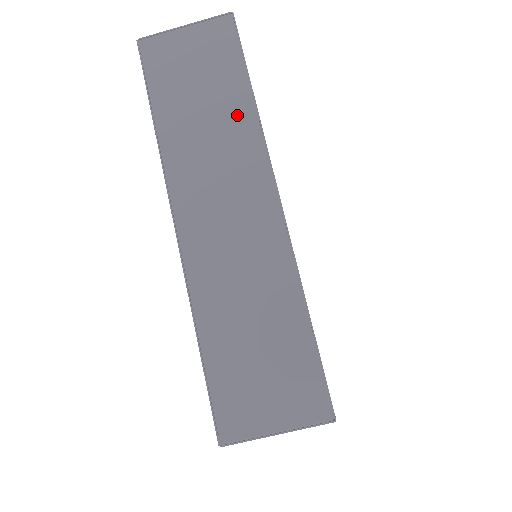
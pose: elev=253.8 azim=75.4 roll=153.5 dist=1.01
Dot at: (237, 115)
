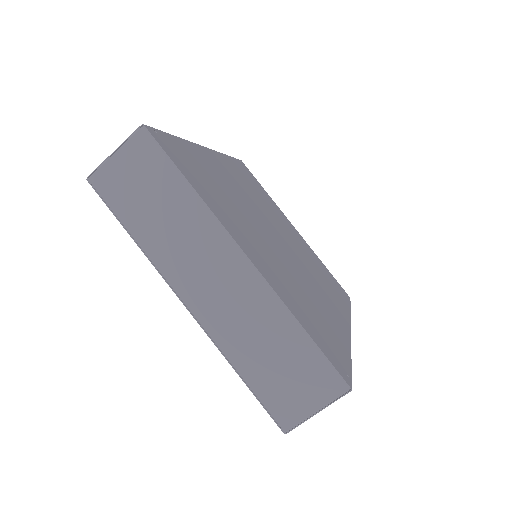
Dot at: (187, 206)
